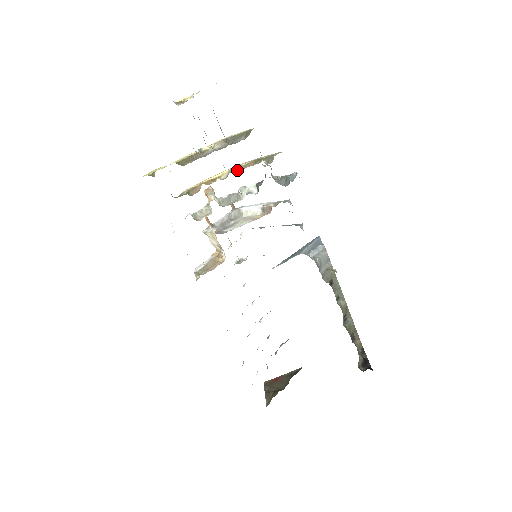
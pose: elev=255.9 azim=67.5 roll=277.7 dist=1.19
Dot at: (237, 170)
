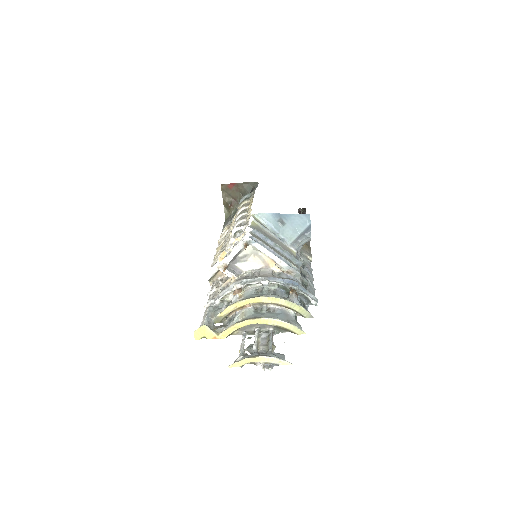
Dot at: (269, 304)
